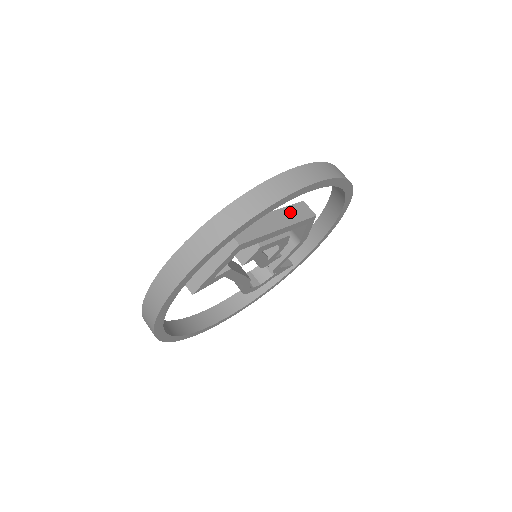
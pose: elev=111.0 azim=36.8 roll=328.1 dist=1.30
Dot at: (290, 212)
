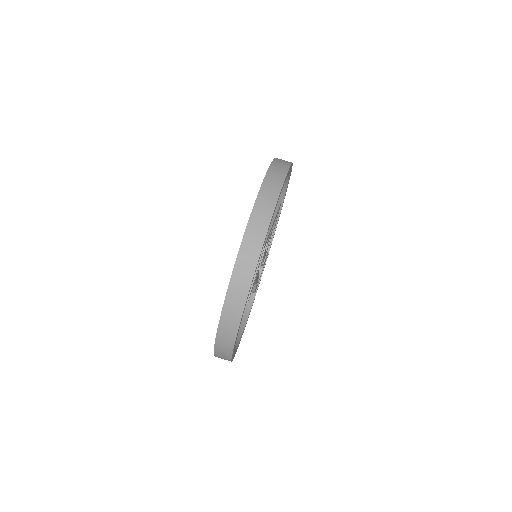
Dot at: occluded
